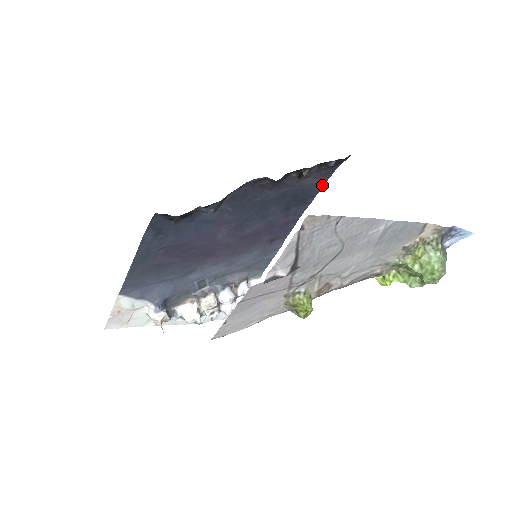
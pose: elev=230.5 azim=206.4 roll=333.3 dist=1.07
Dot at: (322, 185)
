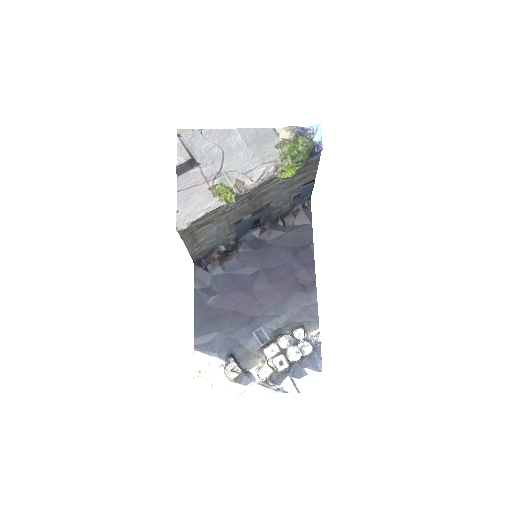
Dot at: (311, 228)
